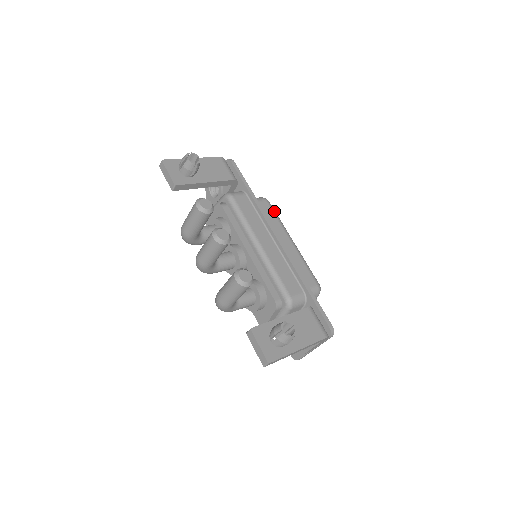
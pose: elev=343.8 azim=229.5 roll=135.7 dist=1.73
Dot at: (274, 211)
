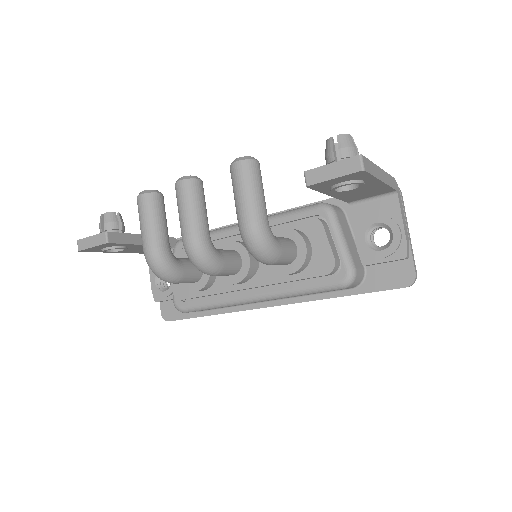
Dot at: occluded
